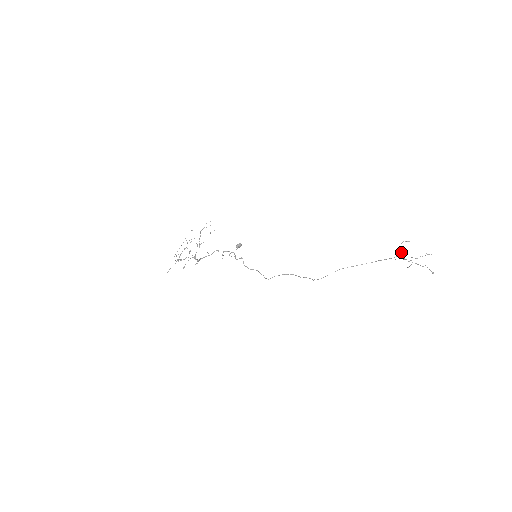
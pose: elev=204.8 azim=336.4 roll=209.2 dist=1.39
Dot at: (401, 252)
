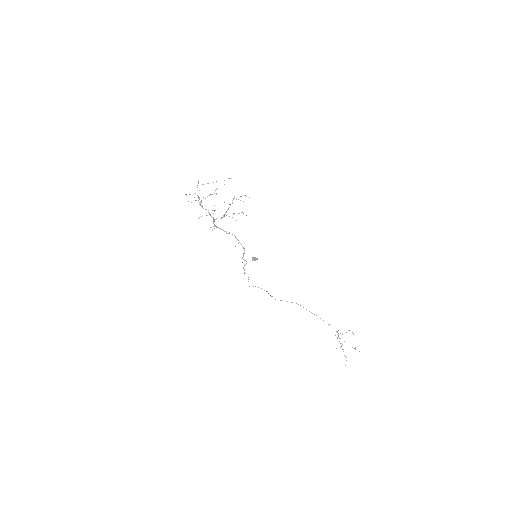
Dot at: occluded
